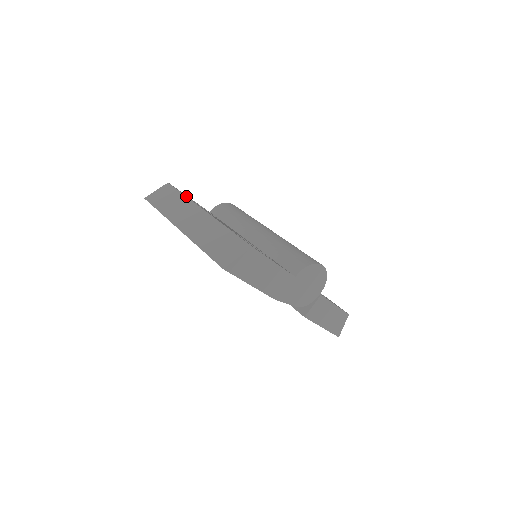
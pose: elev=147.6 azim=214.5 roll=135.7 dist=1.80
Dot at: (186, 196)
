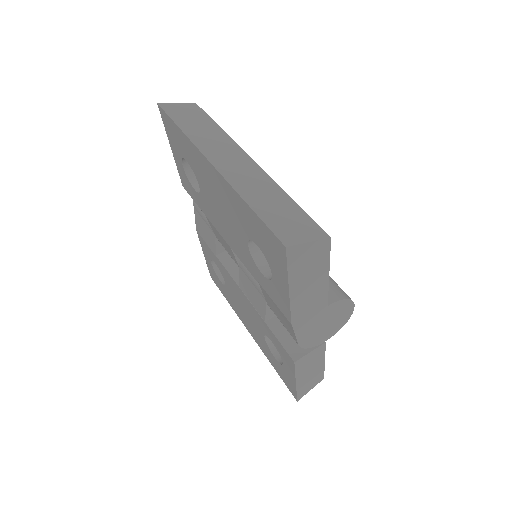
Dot at: occluded
